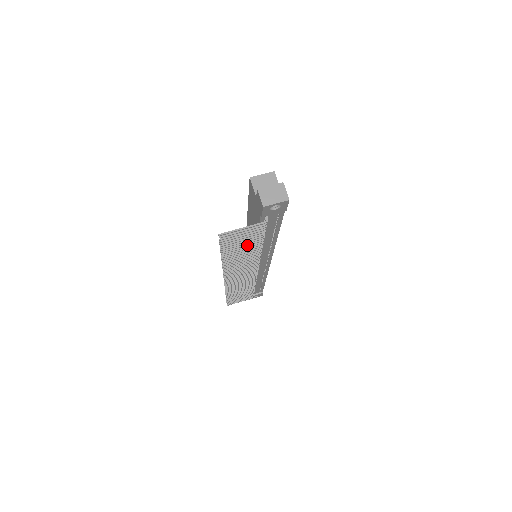
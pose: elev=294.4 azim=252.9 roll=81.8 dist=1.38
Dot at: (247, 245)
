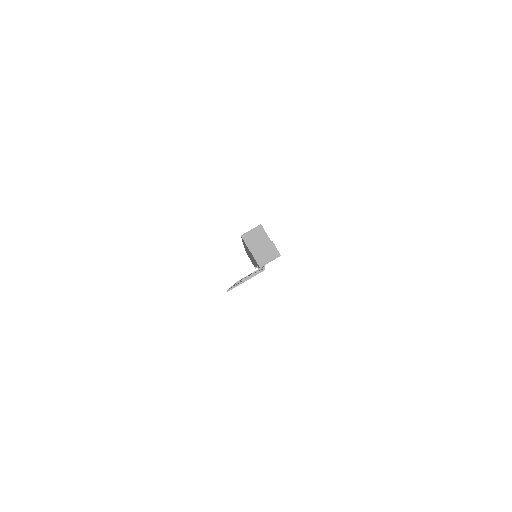
Dot at: occluded
